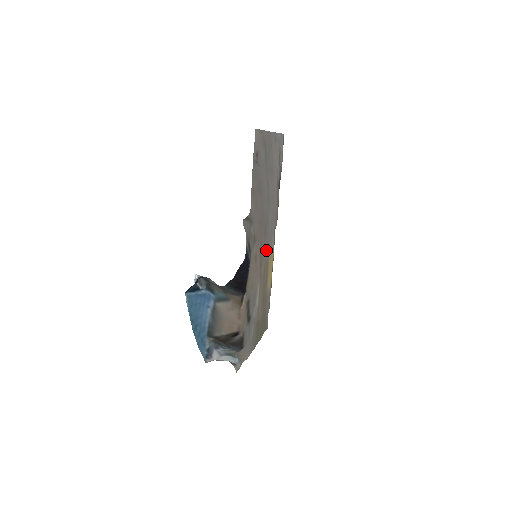
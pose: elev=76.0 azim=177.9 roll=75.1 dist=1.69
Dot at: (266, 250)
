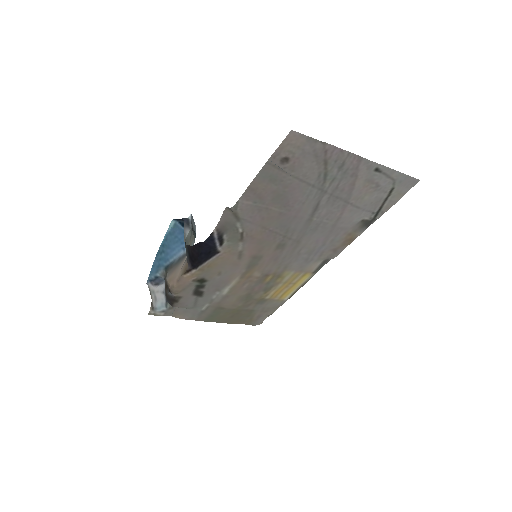
Dot at: (279, 263)
